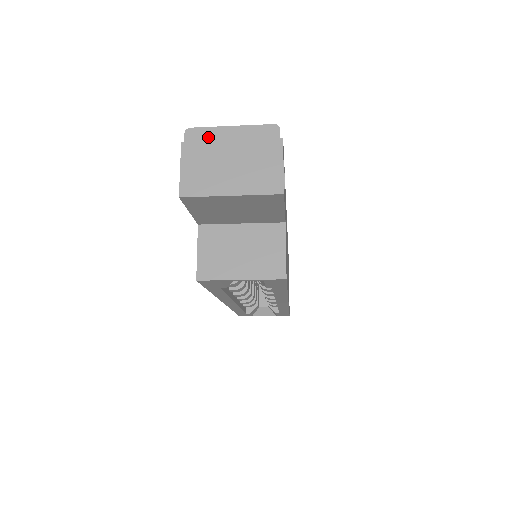
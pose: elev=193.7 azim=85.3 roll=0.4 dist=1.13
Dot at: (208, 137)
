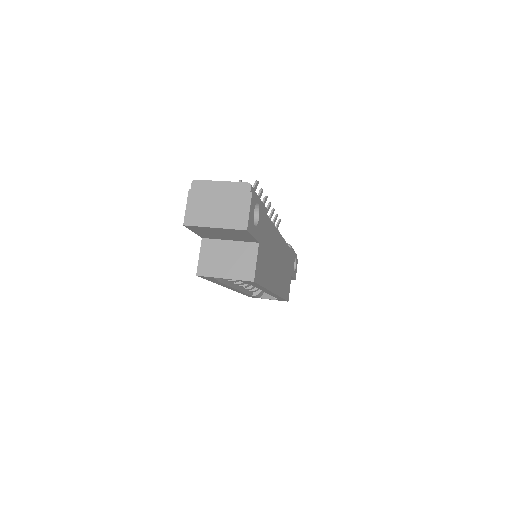
Dot at: (206, 187)
